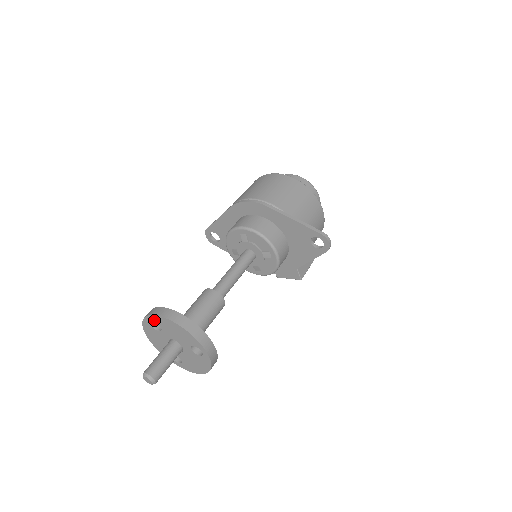
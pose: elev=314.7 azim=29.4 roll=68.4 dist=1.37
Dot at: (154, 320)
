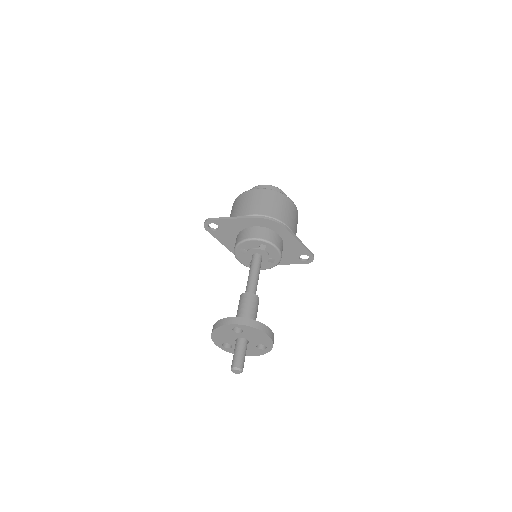
Dot at: (242, 328)
